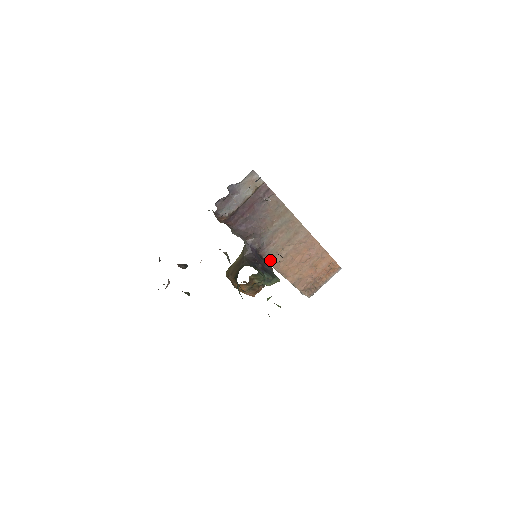
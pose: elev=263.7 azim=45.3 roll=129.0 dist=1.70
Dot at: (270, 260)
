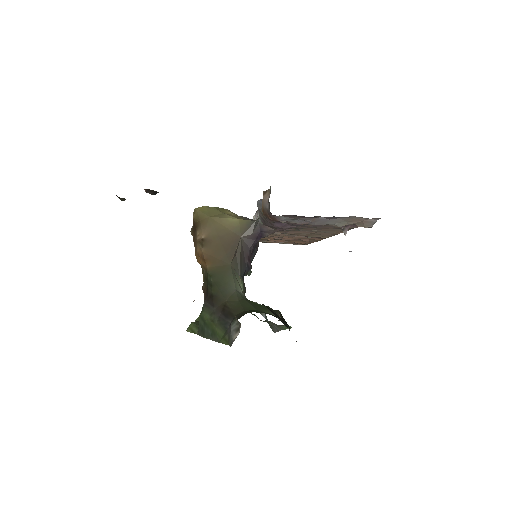
Dot at: occluded
